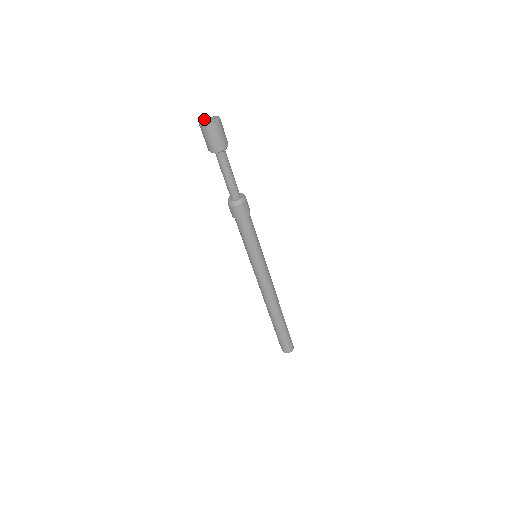
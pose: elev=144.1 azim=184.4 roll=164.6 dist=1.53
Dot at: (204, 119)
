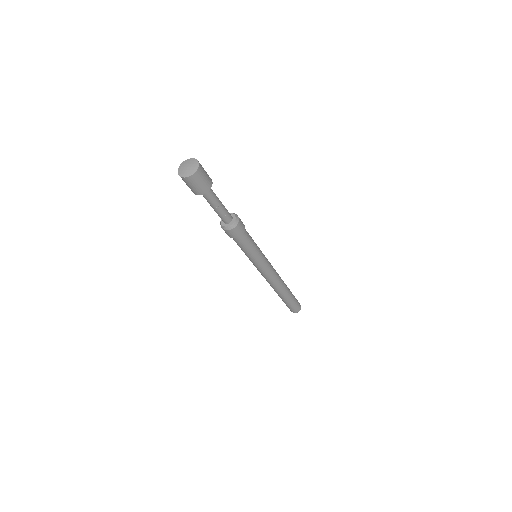
Dot at: (180, 166)
